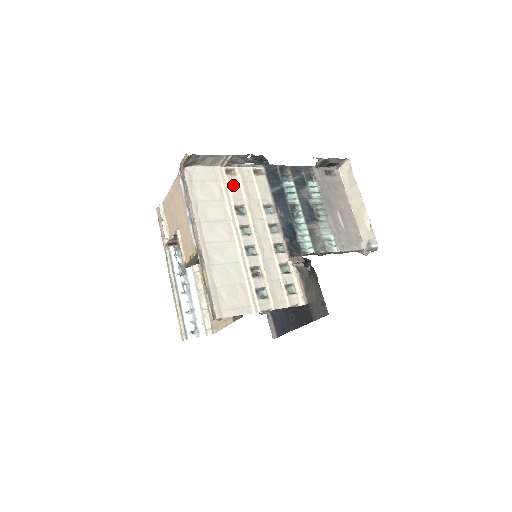
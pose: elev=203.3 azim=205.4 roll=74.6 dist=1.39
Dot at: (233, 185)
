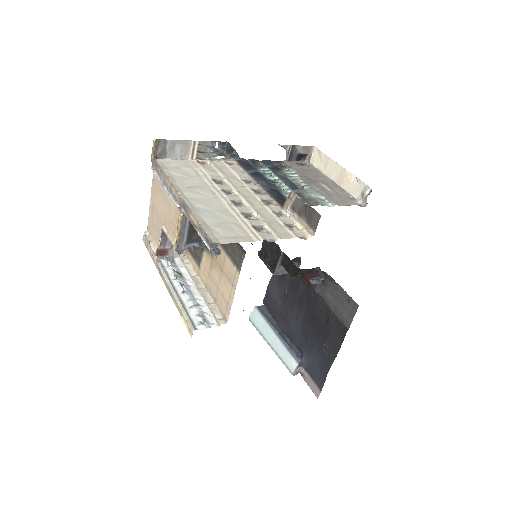
Dot at: (207, 168)
